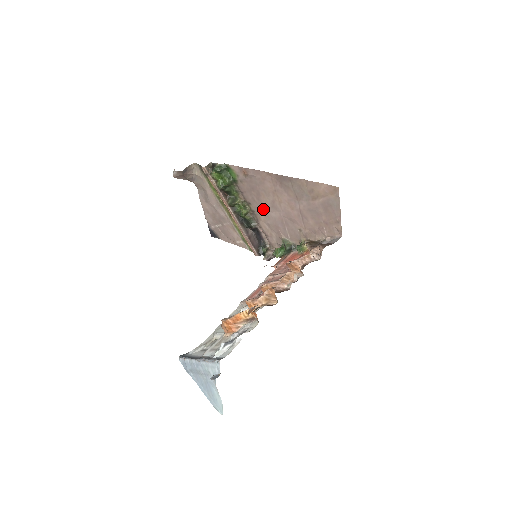
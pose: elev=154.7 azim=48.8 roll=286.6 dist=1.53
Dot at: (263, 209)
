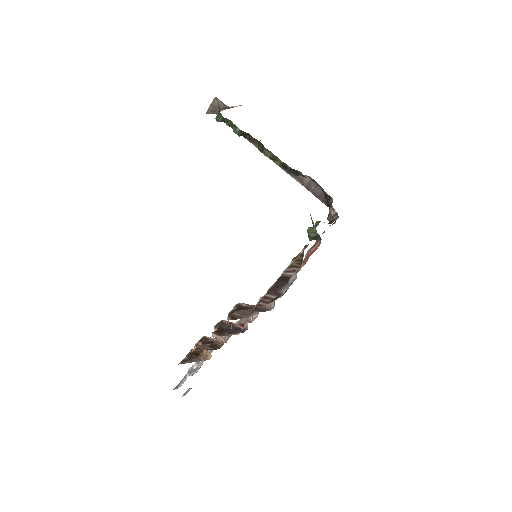
Dot at: occluded
